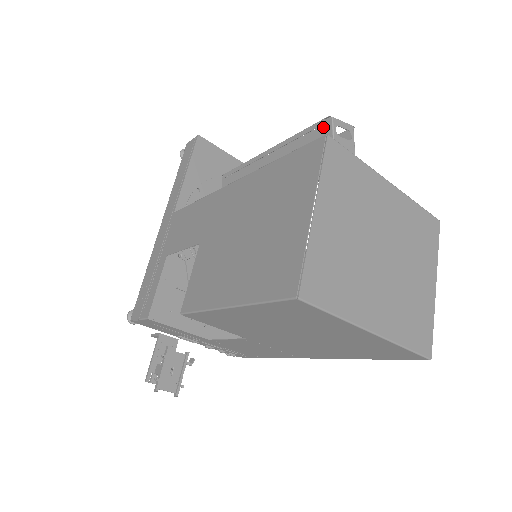
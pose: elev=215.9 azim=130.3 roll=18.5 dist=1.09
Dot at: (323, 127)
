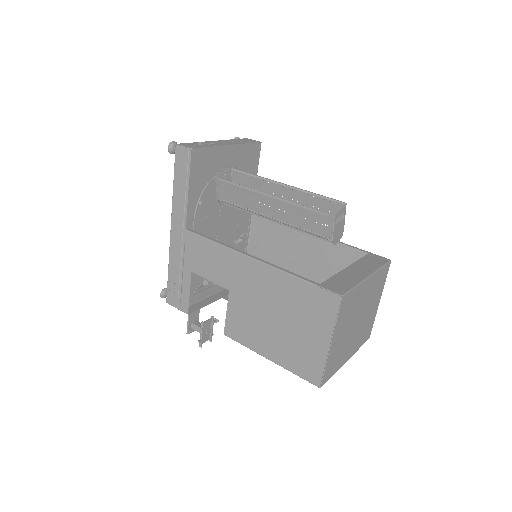
Dot at: (325, 217)
